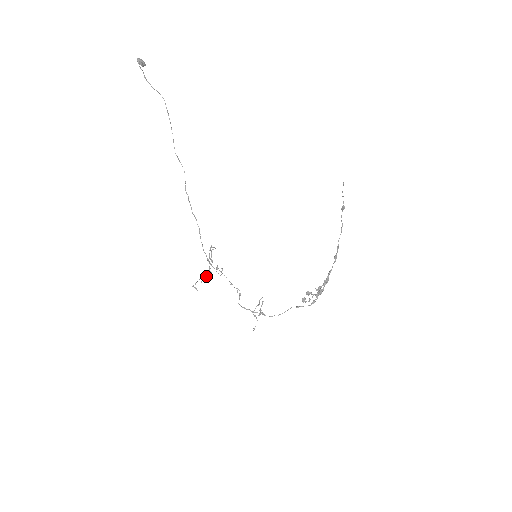
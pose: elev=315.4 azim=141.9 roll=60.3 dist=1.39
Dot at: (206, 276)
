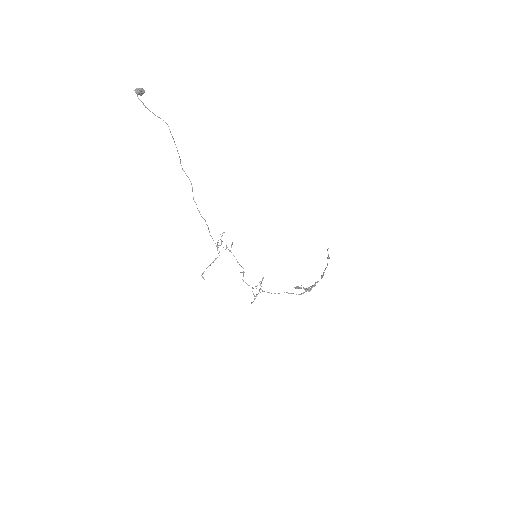
Dot at: (215, 259)
